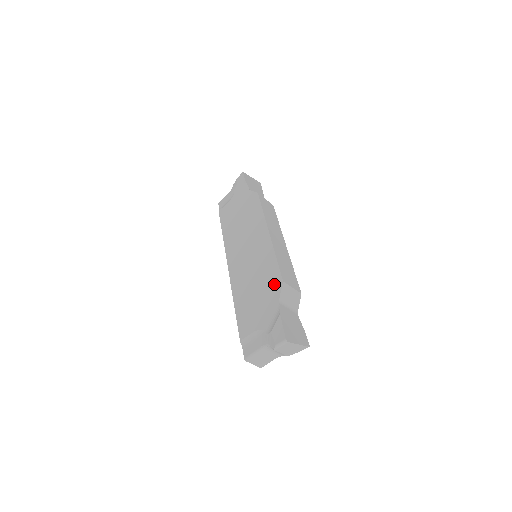
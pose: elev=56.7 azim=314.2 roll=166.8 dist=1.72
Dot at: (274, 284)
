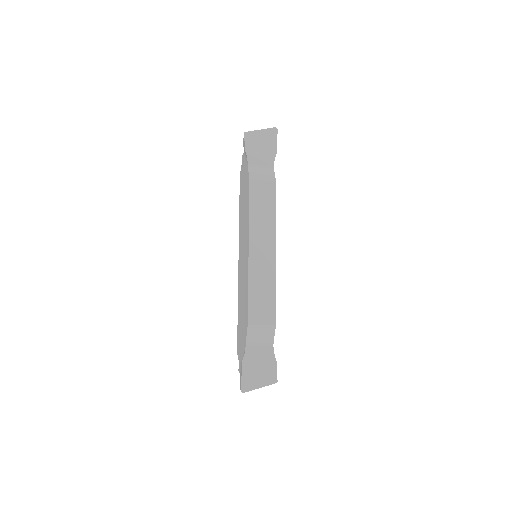
Dot at: (245, 321)
